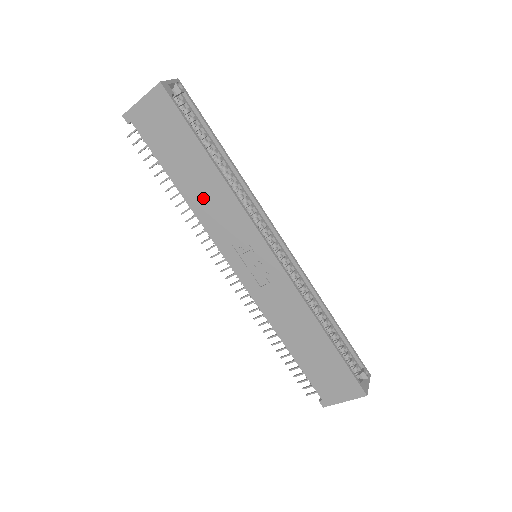
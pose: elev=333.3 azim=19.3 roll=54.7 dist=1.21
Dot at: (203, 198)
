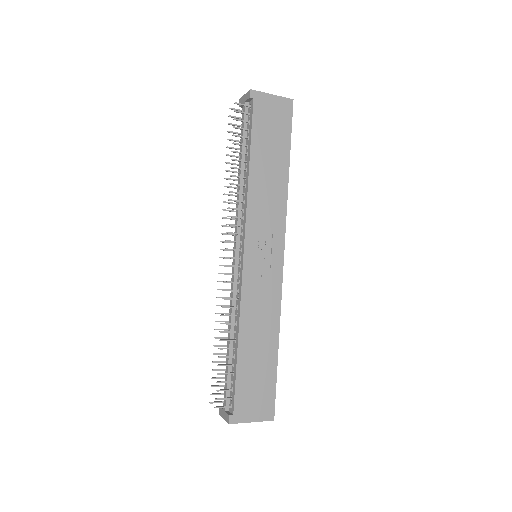
Dot at: (264, 186)
